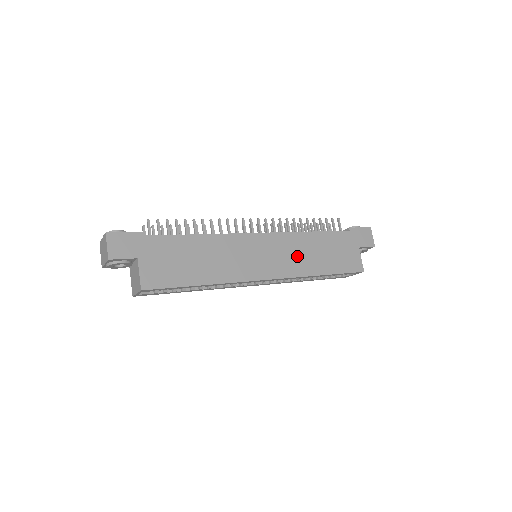
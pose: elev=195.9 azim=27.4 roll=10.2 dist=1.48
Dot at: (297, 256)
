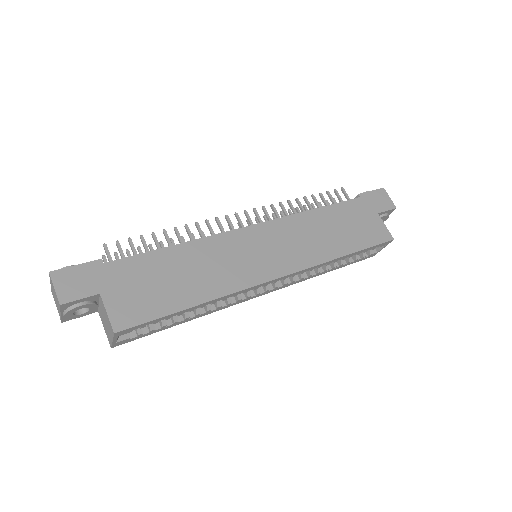
Dot at: (306, 241)
